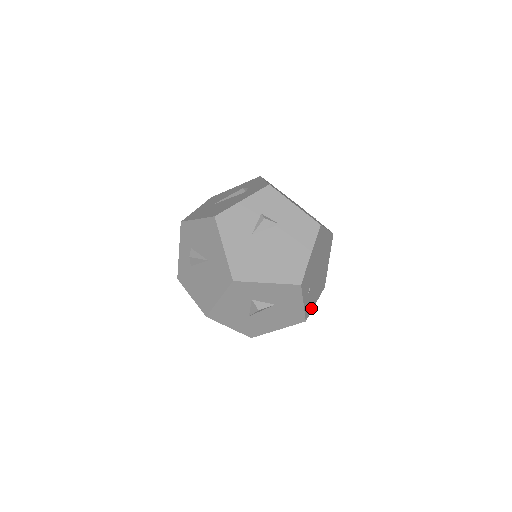
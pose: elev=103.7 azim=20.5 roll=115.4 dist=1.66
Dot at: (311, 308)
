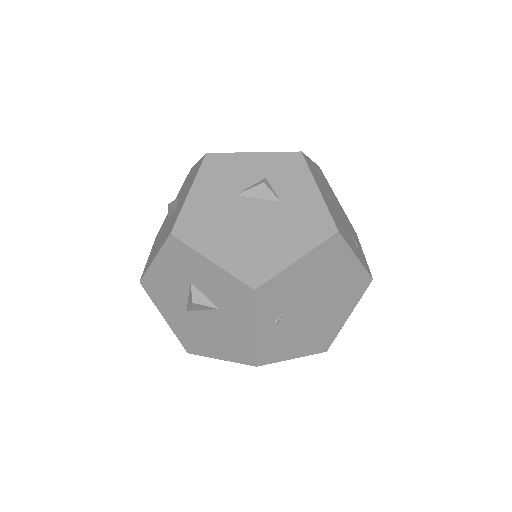
Dot at: (278, 356)
